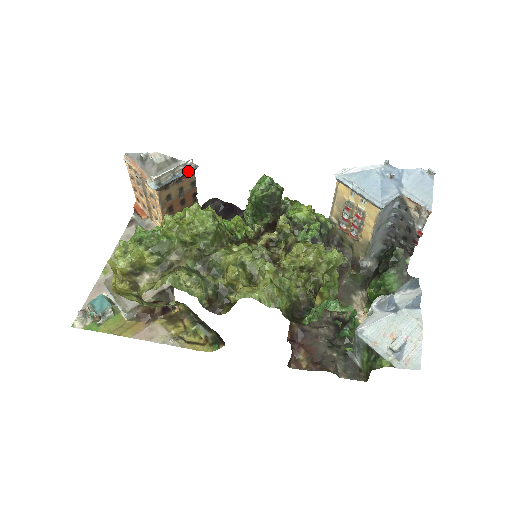
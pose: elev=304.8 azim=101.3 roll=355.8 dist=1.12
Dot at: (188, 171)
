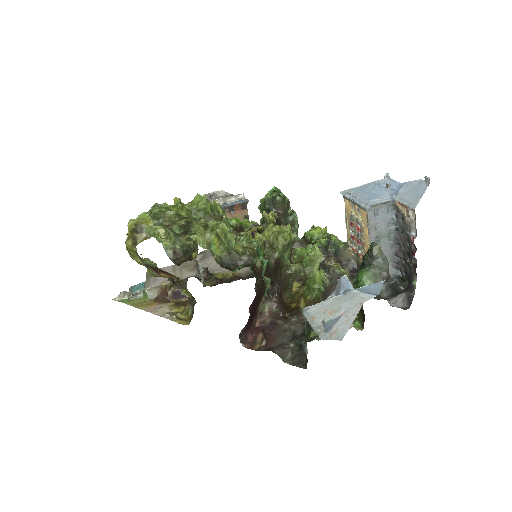
Dot at: (238, 202)
